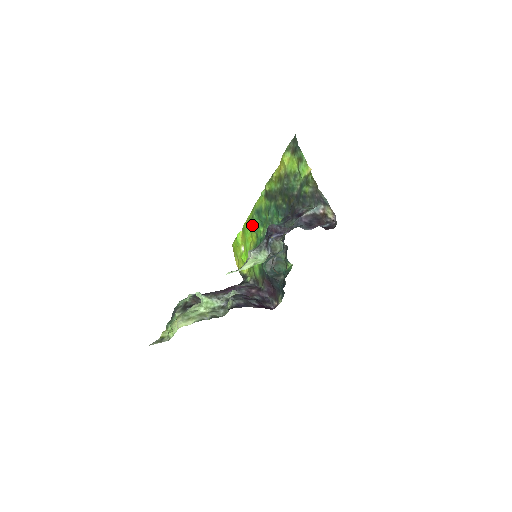
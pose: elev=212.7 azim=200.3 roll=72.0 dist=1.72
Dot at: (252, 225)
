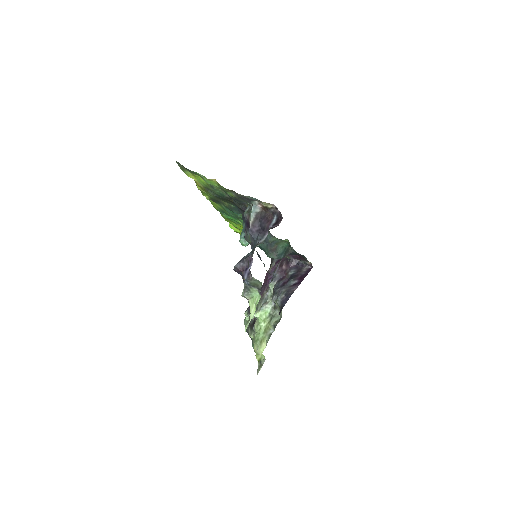
Dot at: (230, 220)
